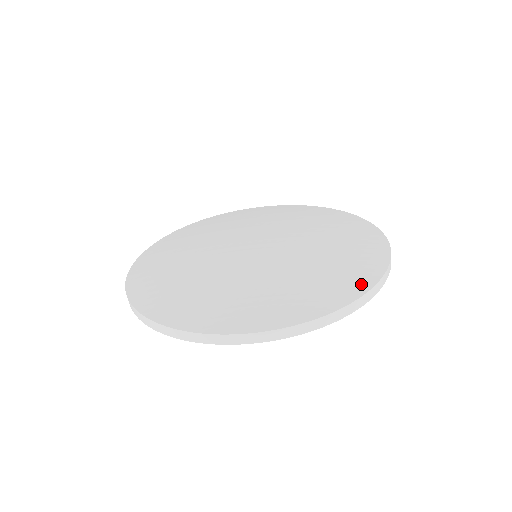
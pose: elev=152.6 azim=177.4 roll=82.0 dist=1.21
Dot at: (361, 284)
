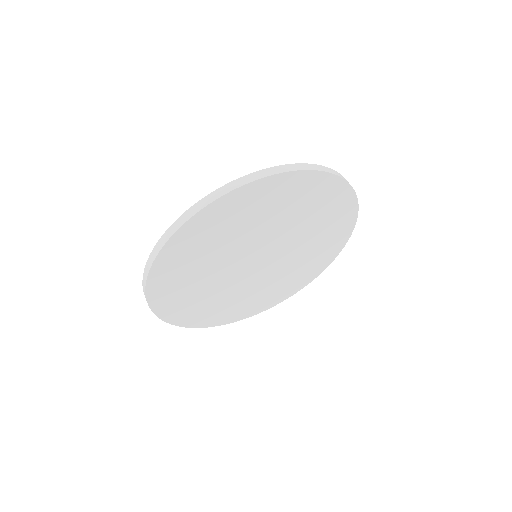
Dot at: occluded
